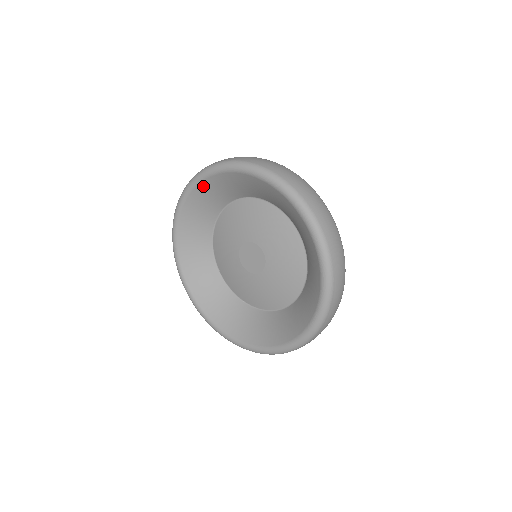
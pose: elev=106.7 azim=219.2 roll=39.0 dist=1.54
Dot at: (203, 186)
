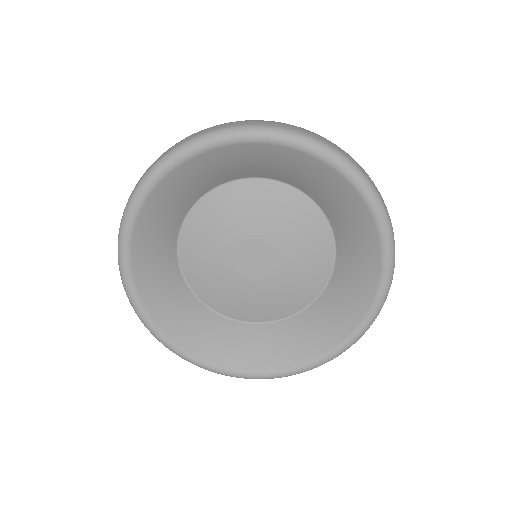
Dot at: (142, 223)
